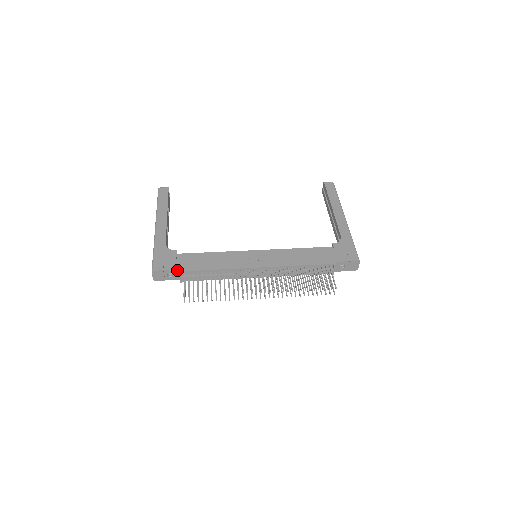
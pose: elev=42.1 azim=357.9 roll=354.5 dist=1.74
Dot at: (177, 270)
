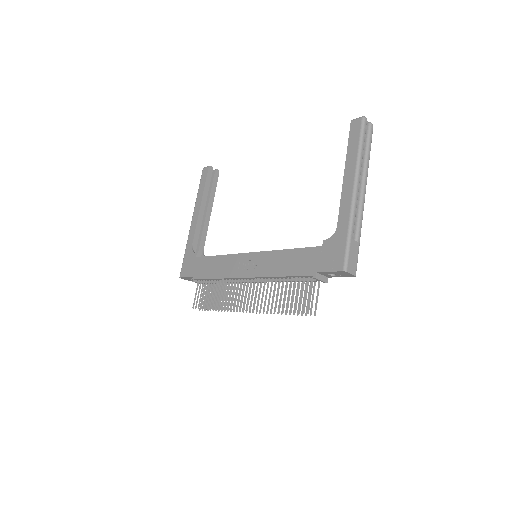
Dot at: (193, 277)
